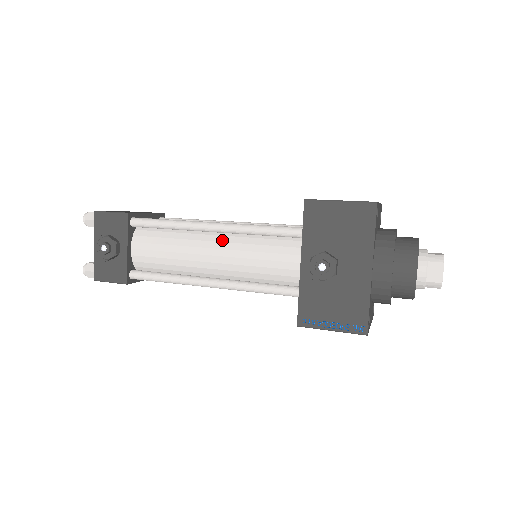
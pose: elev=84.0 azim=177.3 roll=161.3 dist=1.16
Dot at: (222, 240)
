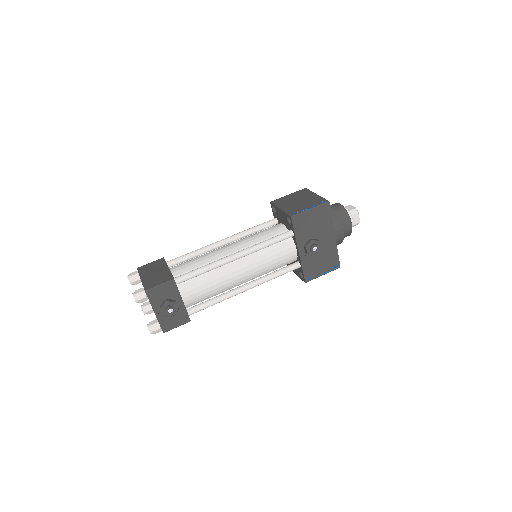
Dot at: (244, 261)
